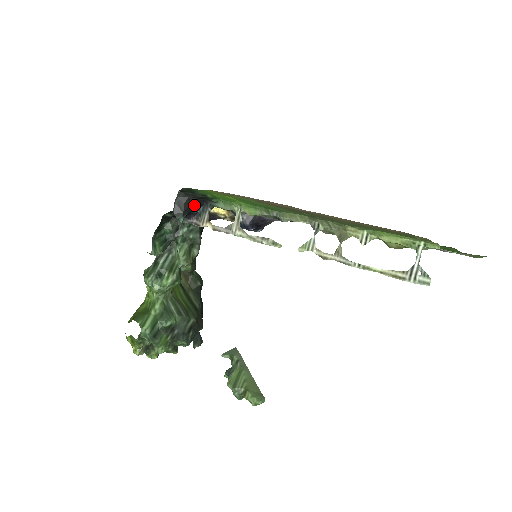
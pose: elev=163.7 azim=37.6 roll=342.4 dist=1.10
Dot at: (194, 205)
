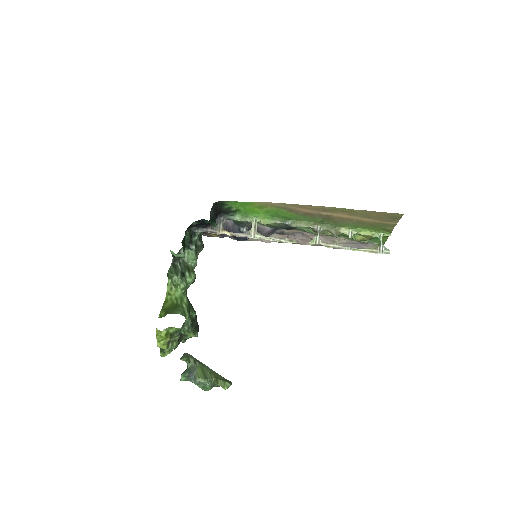
Dot at: (217, 216)
